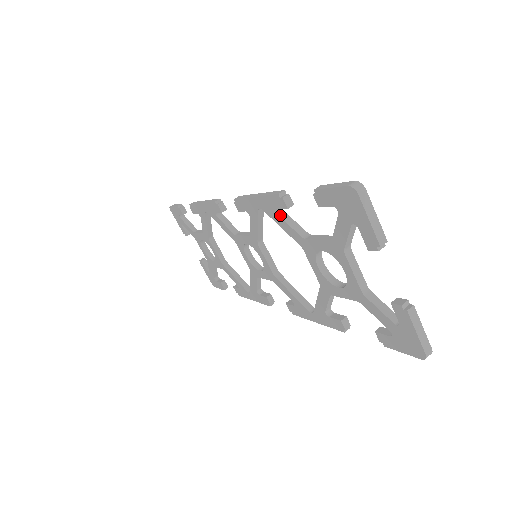
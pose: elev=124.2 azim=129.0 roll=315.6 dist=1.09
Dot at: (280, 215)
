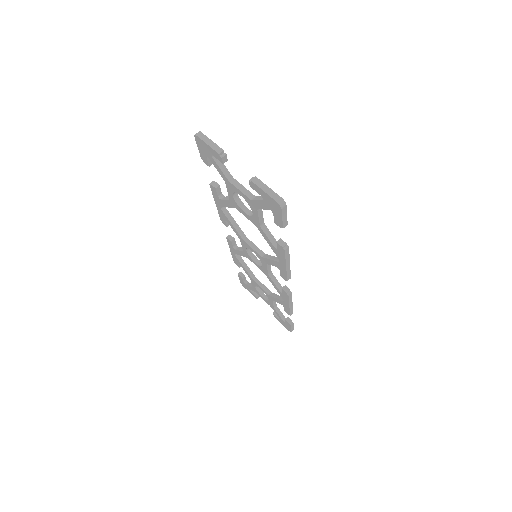
Dot at: (222, 199)
